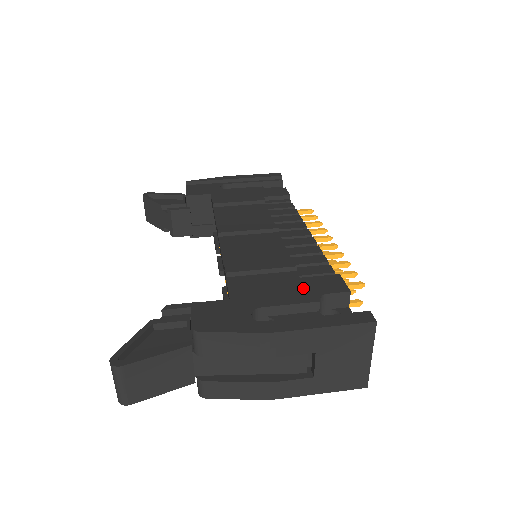
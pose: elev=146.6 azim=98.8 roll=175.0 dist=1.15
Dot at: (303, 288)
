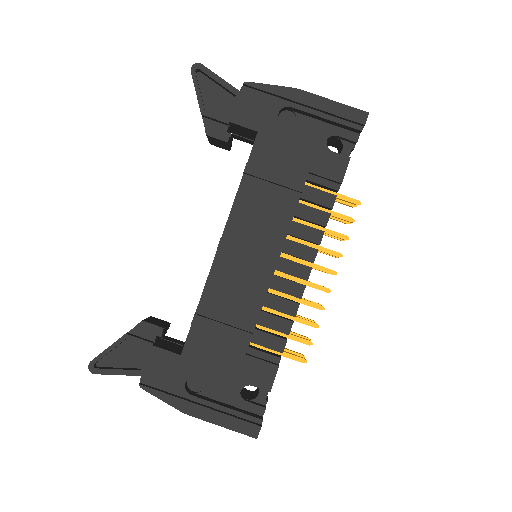
Dot at: (239, 370)
